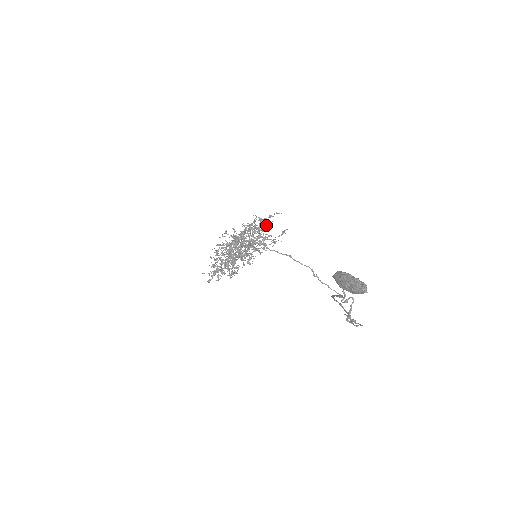
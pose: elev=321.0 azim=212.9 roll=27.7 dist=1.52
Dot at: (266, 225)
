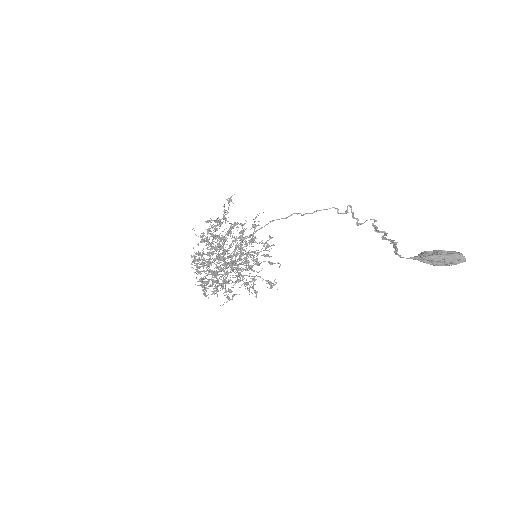
Dot at: occluded
